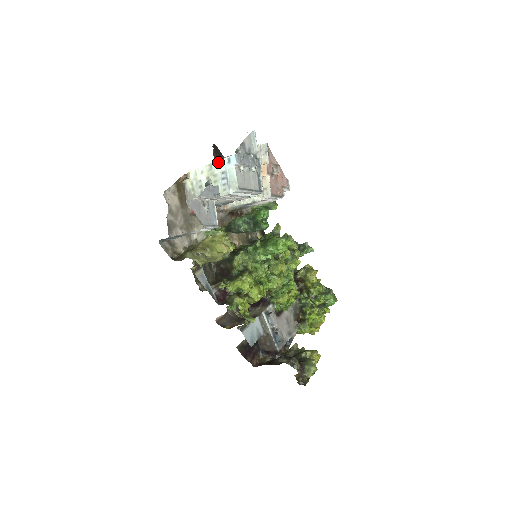
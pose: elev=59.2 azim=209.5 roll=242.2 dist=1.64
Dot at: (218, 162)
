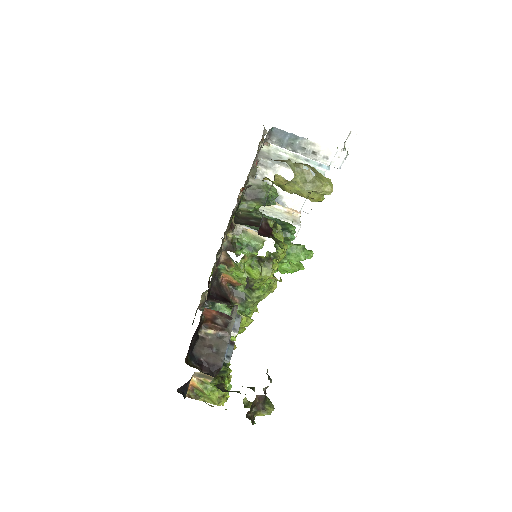
Dot at: (308, 159)
